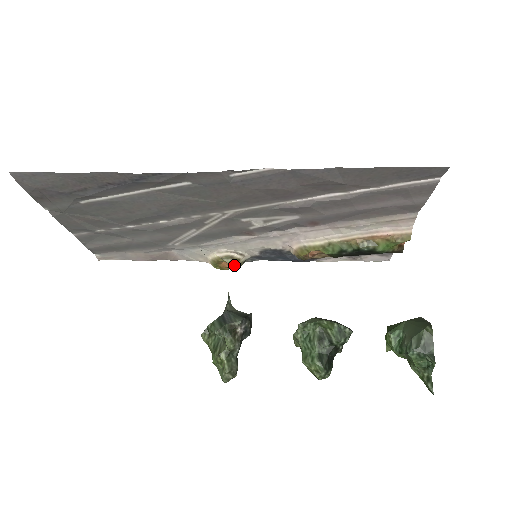
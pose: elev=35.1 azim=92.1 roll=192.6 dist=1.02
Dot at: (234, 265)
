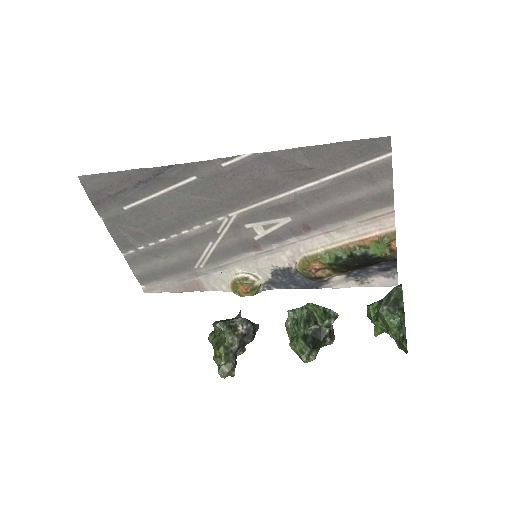
Dot at: (250, 289)
